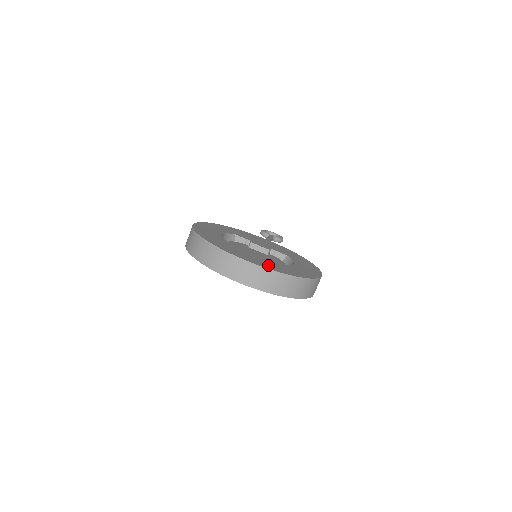
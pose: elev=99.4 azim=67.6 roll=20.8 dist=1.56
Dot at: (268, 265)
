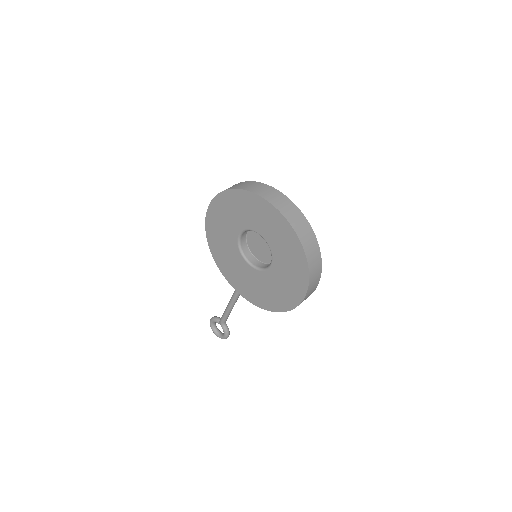
Dot at: occluded
